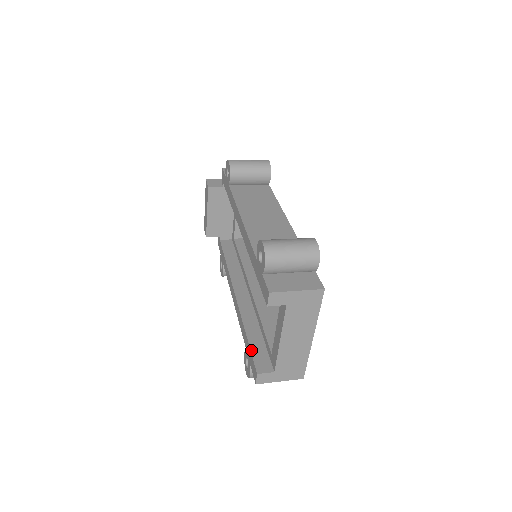
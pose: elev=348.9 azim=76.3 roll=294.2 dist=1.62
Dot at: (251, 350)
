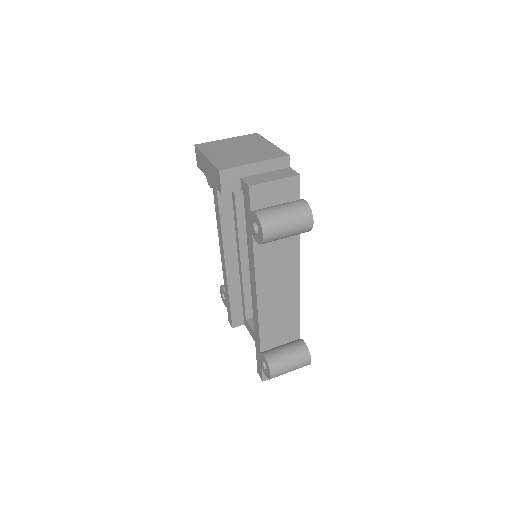
Dot at: (231, 311)
